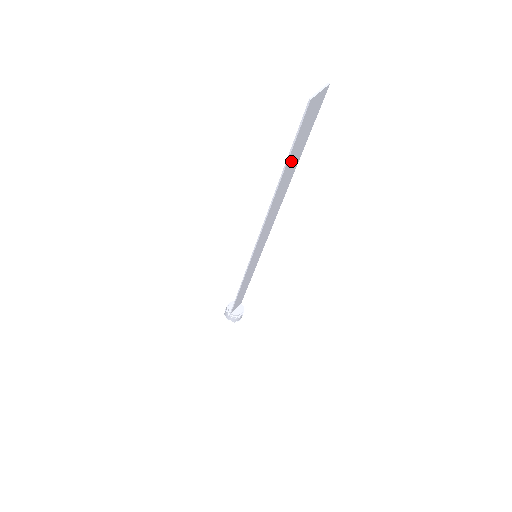
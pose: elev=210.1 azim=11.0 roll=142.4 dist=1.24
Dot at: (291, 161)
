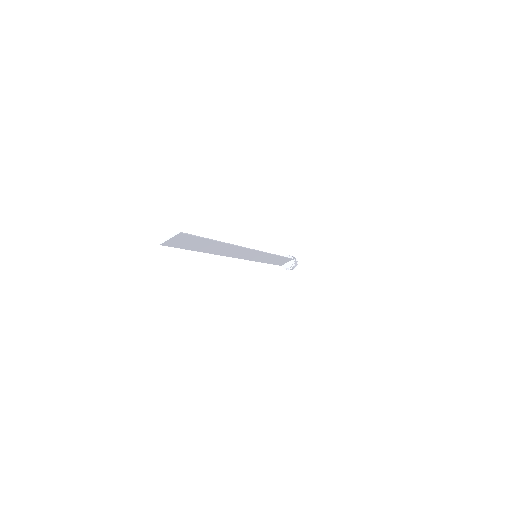
Dot at: (200, 247)
